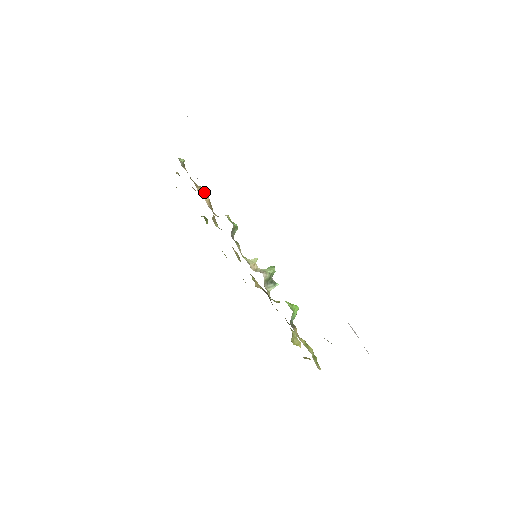
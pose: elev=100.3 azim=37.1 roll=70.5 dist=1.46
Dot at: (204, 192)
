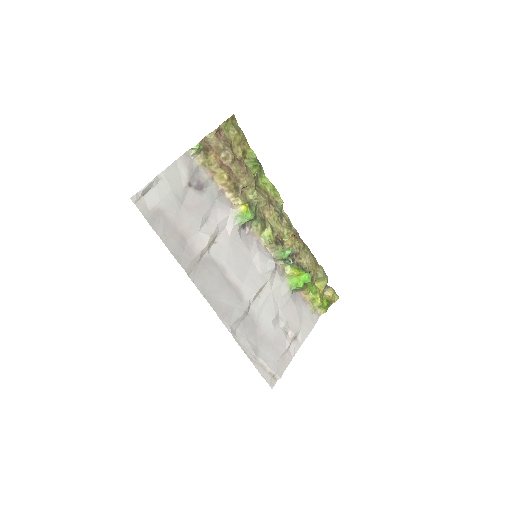
Dot at: (223, 178)
